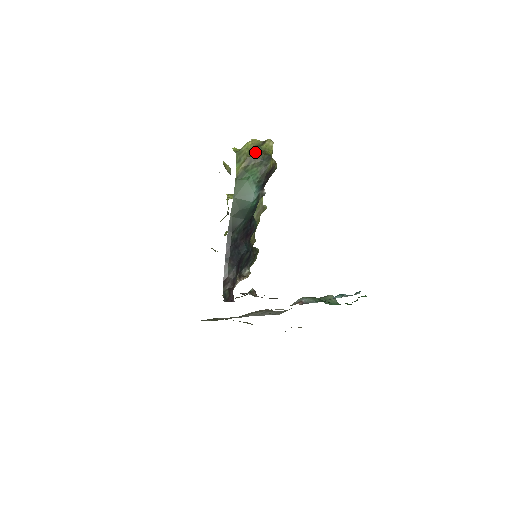
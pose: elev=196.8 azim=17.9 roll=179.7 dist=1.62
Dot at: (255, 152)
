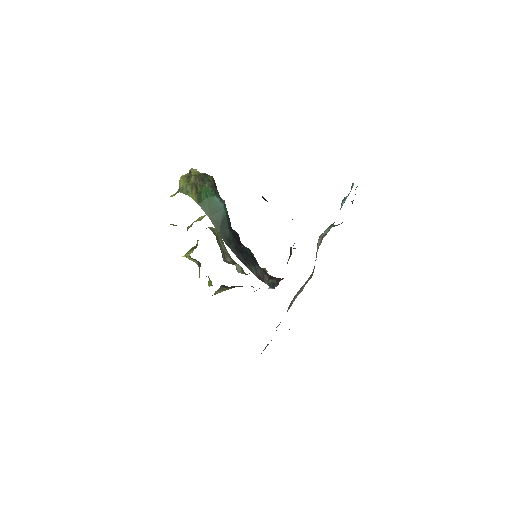
Dot at: (193, 178)
